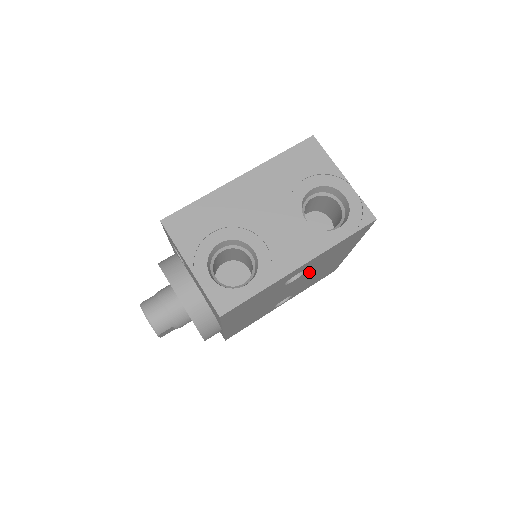
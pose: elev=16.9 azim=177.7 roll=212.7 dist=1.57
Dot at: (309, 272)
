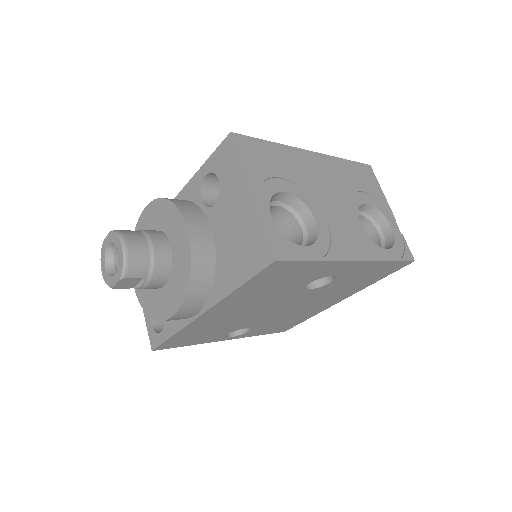
Dot at: (318, 292)
